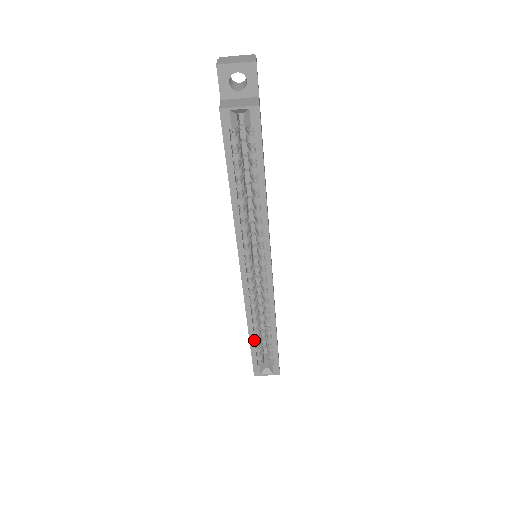
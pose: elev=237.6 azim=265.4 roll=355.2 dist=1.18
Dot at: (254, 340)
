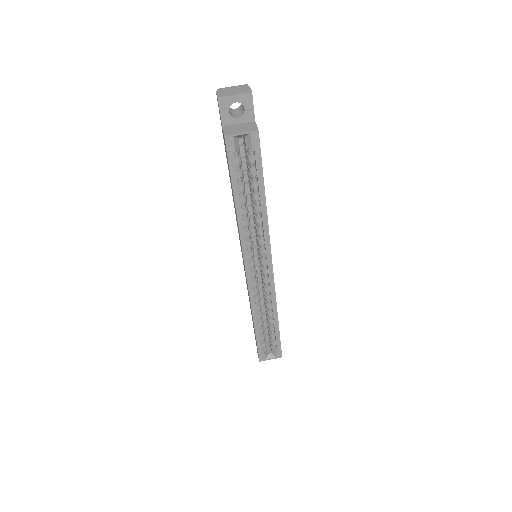
Dot at: (259, 330)
